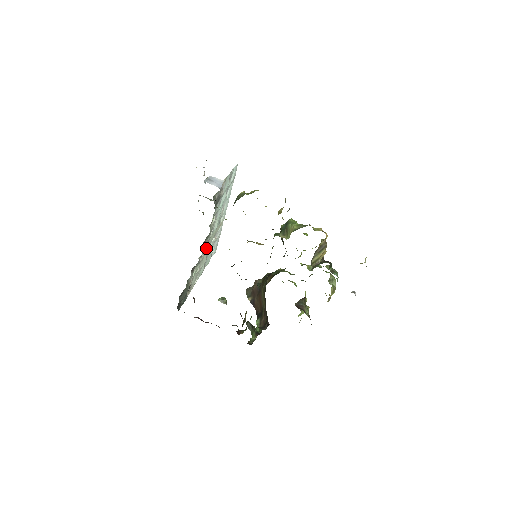
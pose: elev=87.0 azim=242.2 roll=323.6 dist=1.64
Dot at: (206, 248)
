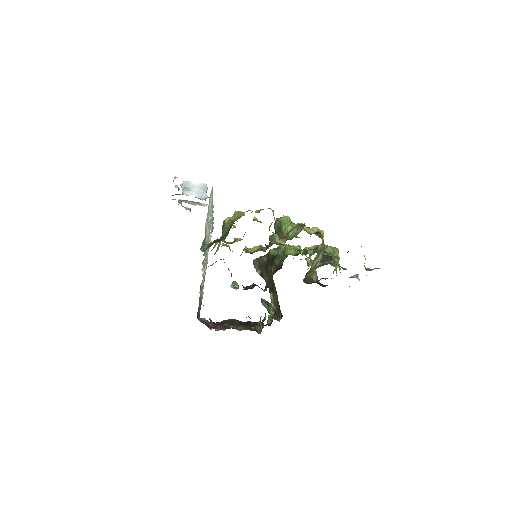
Dot at: occluded
